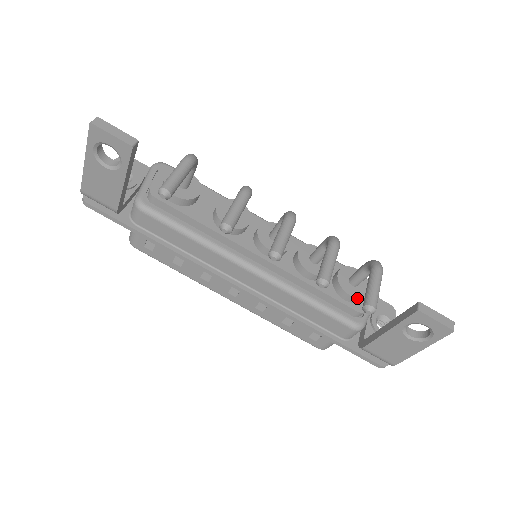
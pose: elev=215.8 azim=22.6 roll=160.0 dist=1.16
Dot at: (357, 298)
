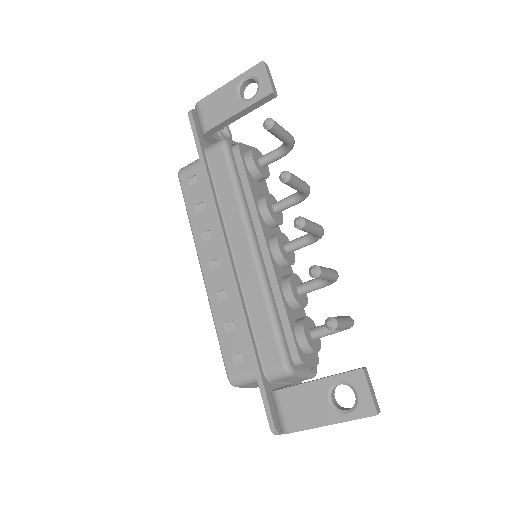
Dot at: (308, 344)
